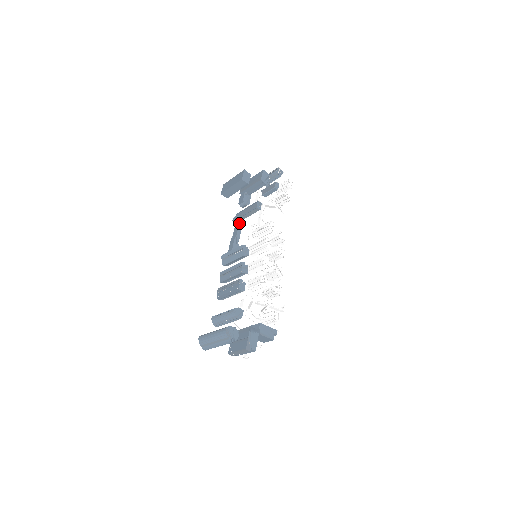
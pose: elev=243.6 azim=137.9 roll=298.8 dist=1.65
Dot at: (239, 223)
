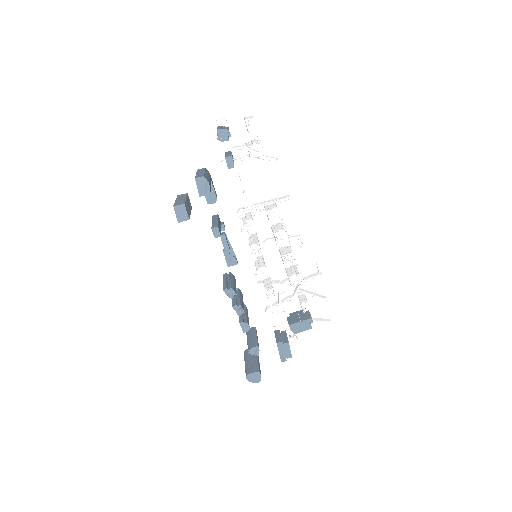
Dot at: occluded
